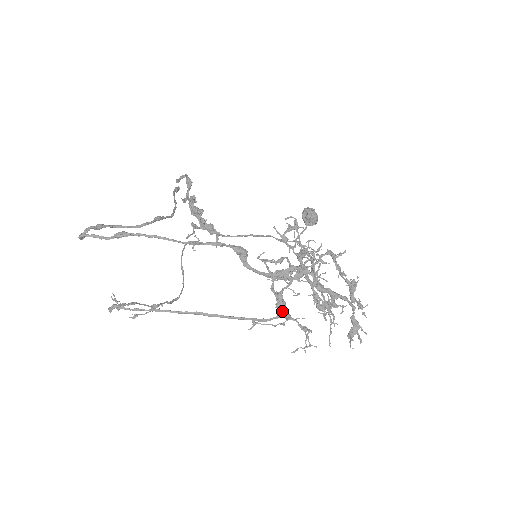
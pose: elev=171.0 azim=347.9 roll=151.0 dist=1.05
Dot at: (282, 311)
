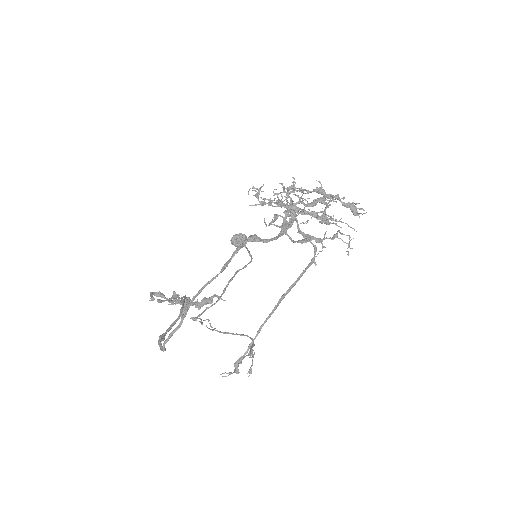
Dot at: occluded
